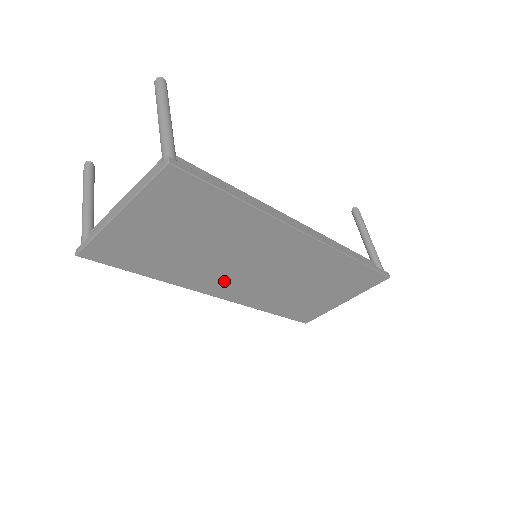
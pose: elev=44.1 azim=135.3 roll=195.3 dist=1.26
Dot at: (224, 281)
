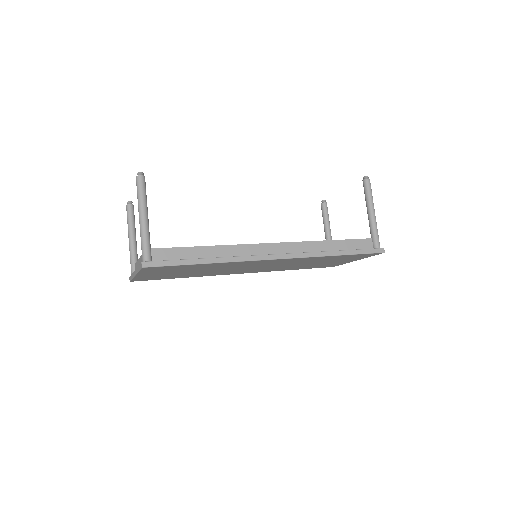
Dot at: (238, 271)
